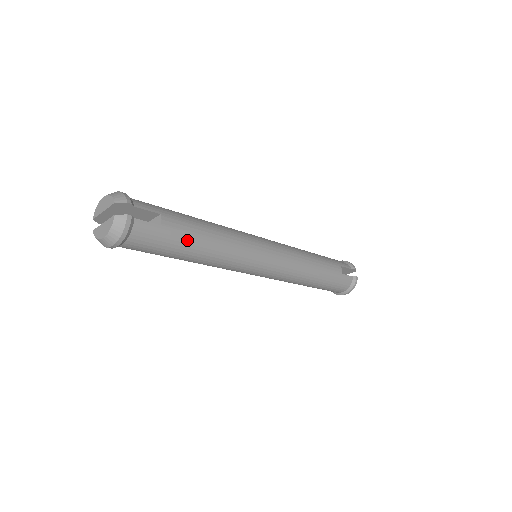
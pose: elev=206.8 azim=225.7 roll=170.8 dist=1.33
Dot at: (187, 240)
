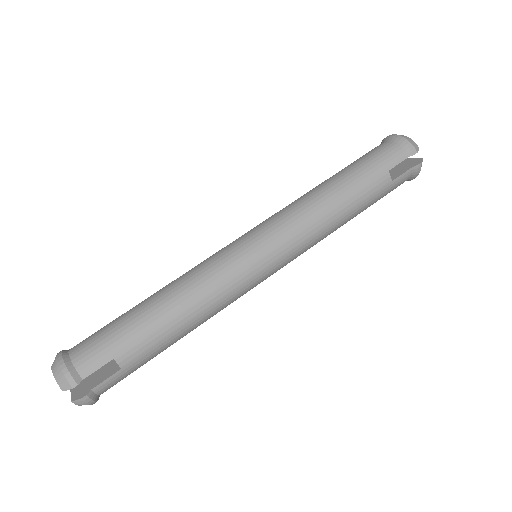
Dot at: (158, 349)
